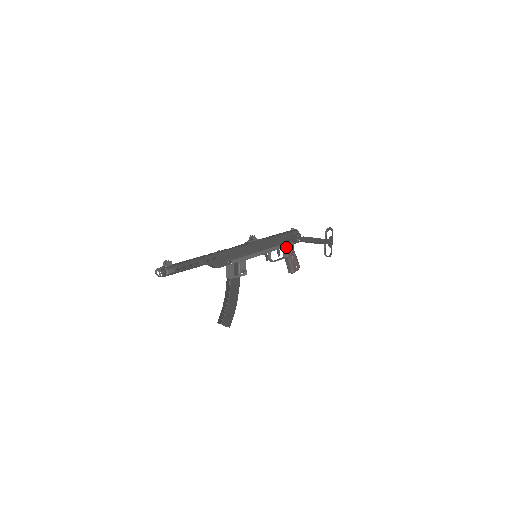
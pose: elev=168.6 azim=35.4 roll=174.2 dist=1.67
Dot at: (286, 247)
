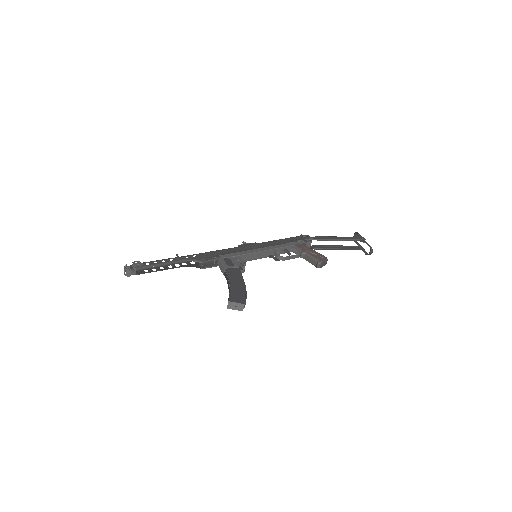
Dot at: (294, 246)
